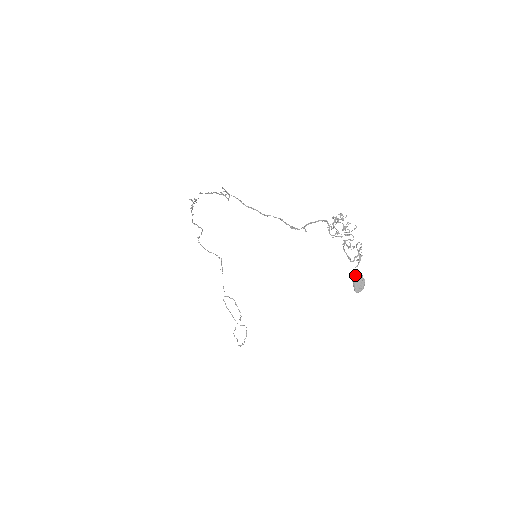
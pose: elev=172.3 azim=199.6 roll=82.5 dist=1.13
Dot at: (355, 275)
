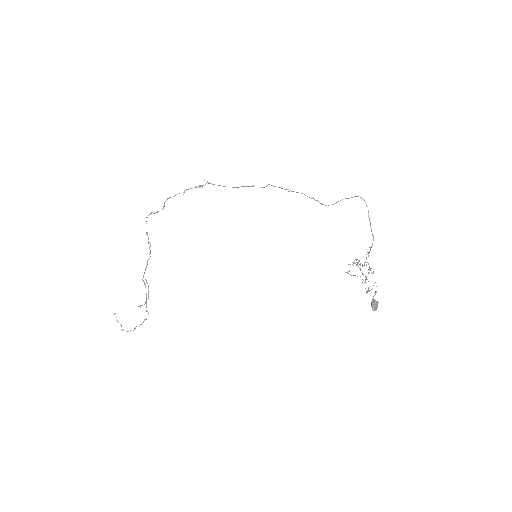
Dot at: occluded
